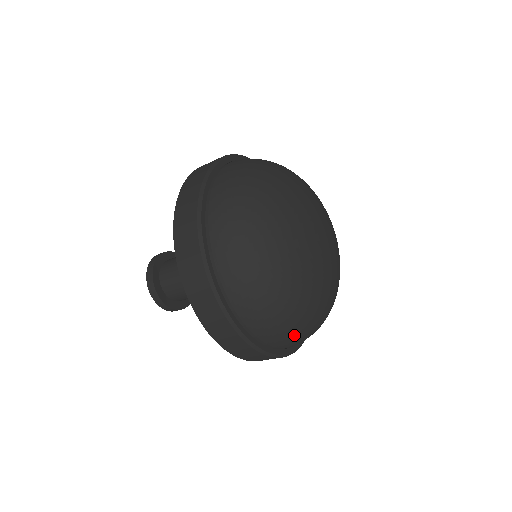
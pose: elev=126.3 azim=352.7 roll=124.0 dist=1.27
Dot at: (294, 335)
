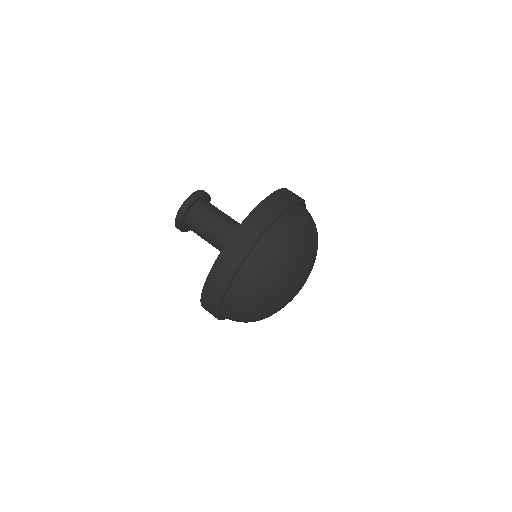
Dot at: occluded
